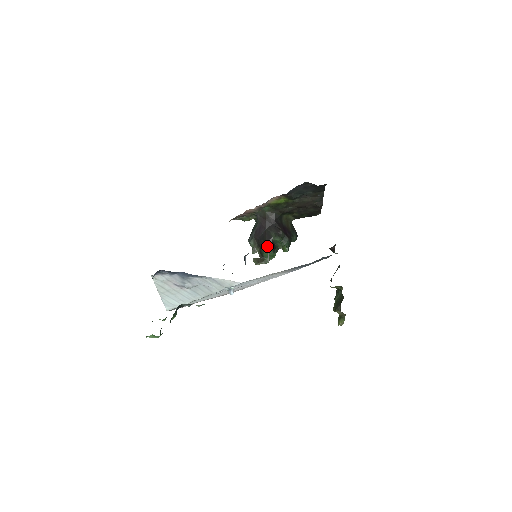
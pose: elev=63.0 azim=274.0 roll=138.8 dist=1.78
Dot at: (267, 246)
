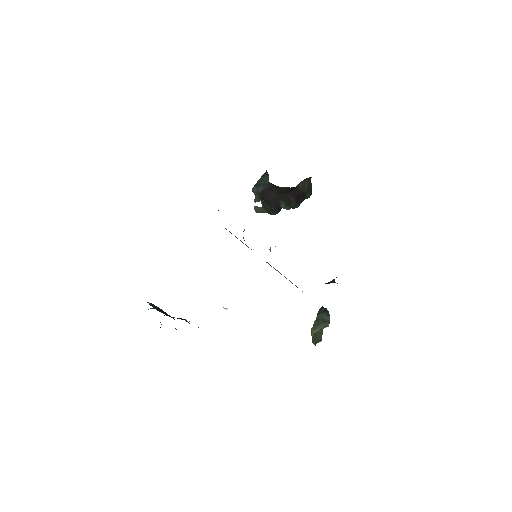
Dot at: (272, 212)
